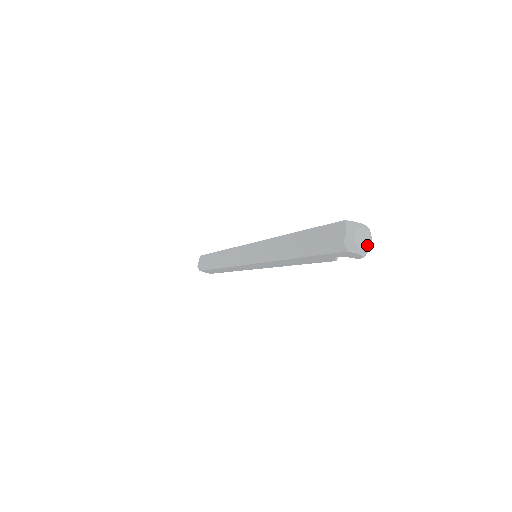
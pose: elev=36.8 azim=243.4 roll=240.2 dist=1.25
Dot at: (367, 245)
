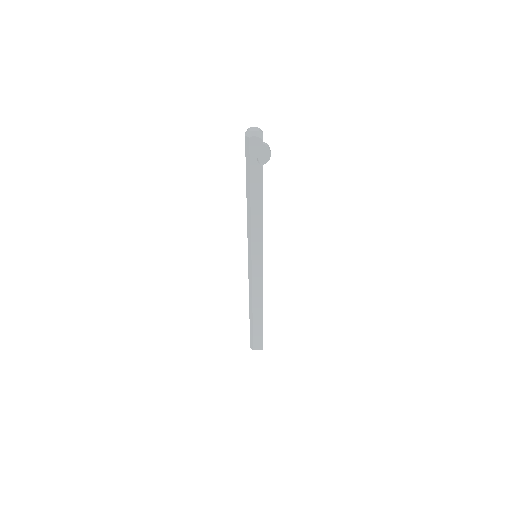
Dot at: (258, 130)
